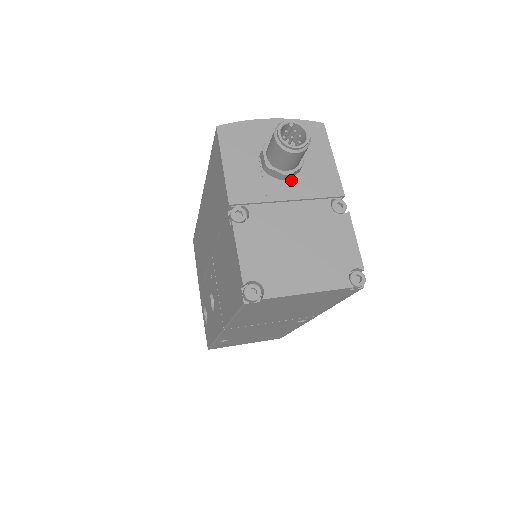
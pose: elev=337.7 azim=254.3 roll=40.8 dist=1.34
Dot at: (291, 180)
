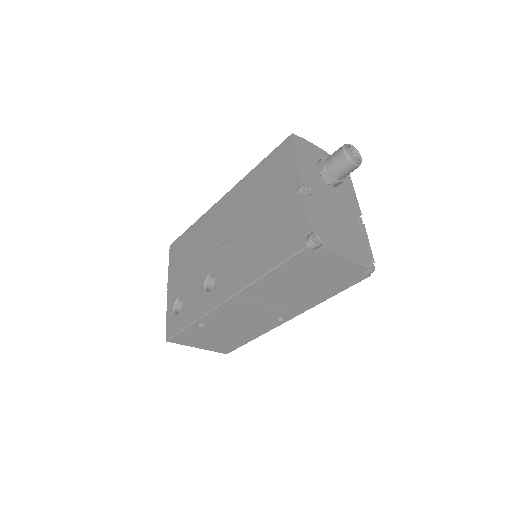
Dot at: (334, 188)
